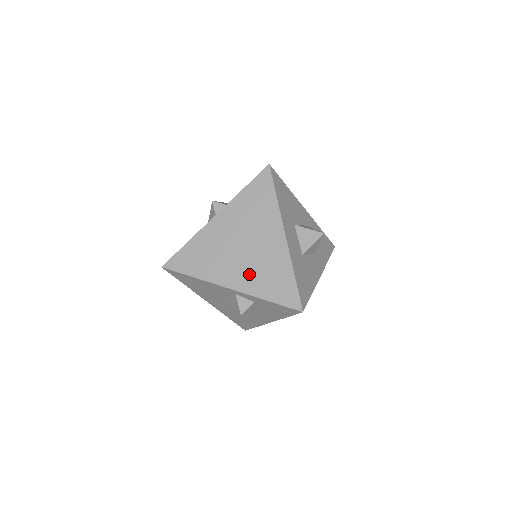
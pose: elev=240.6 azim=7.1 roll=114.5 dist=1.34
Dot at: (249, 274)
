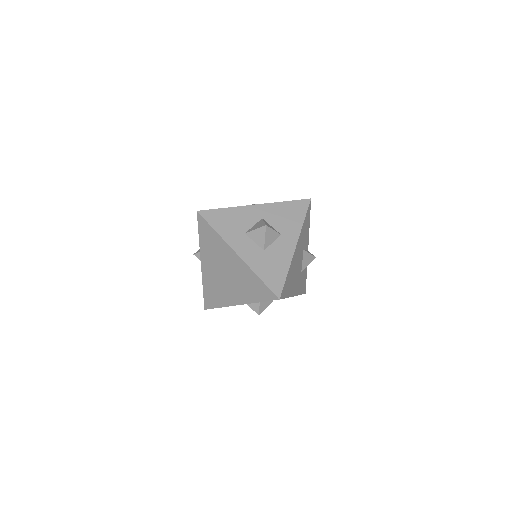
Dot at: (240, 290)
